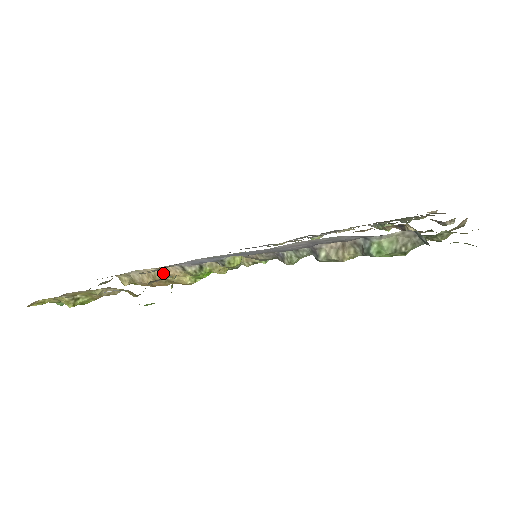
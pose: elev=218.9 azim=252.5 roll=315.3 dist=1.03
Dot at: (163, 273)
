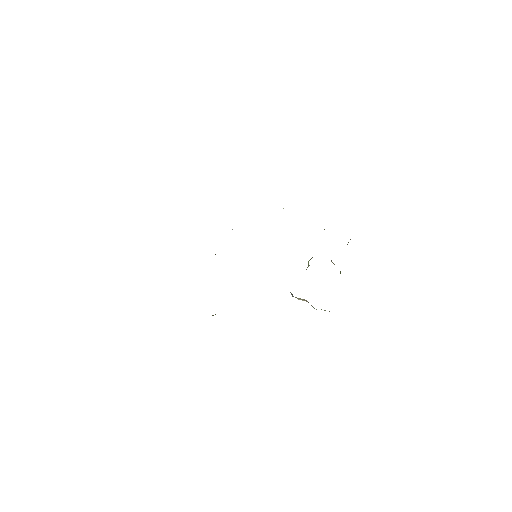
Dot at: occluded
